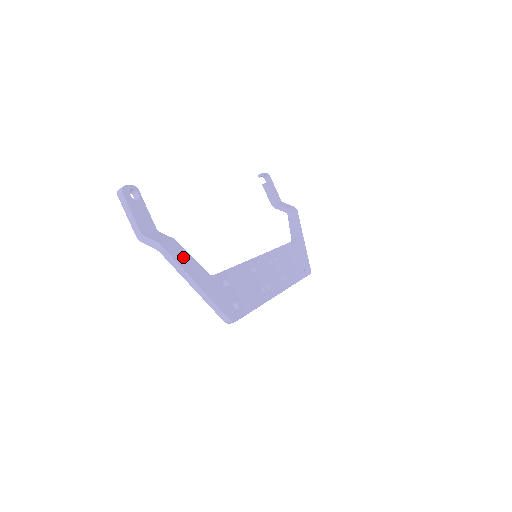
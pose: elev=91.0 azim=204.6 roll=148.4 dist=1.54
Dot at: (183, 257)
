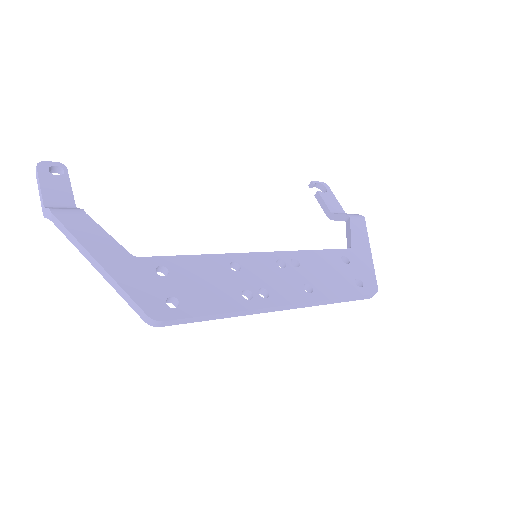
Dot at: (85, 227)
